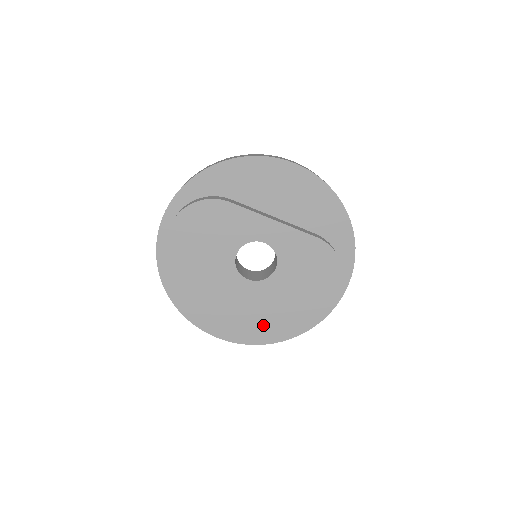
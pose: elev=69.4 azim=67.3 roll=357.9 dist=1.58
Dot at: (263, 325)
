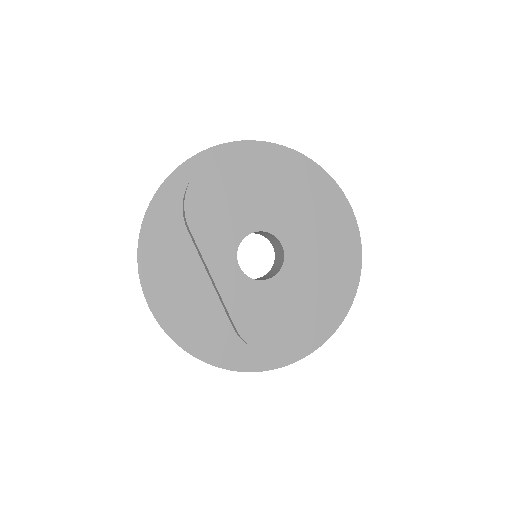
Dot at: (204, 329)
